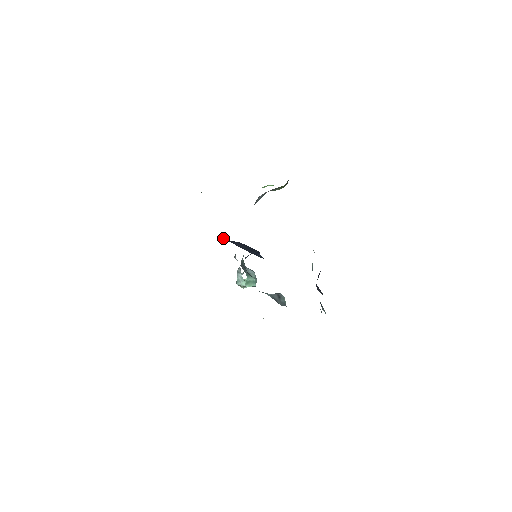
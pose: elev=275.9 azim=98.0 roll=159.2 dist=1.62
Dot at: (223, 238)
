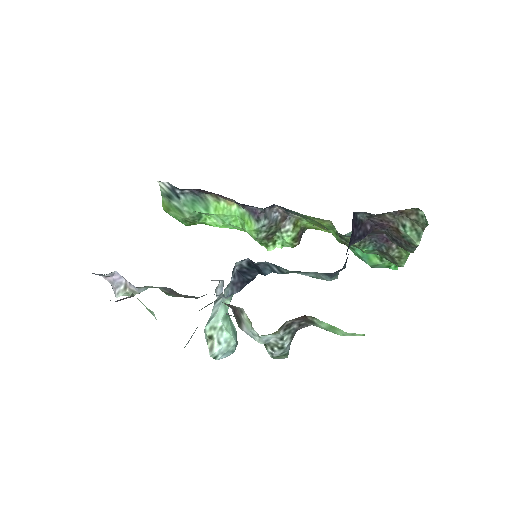
Dot at: occluded
